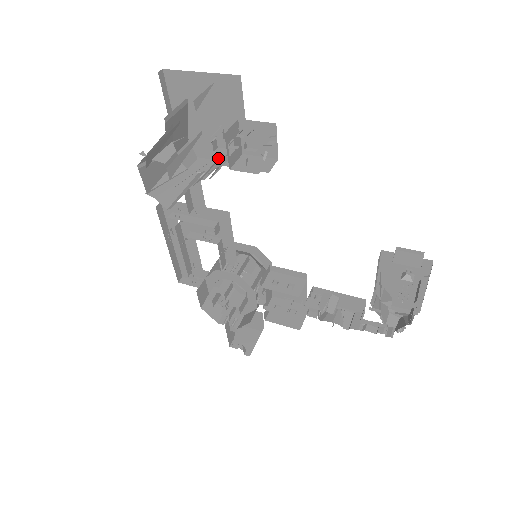
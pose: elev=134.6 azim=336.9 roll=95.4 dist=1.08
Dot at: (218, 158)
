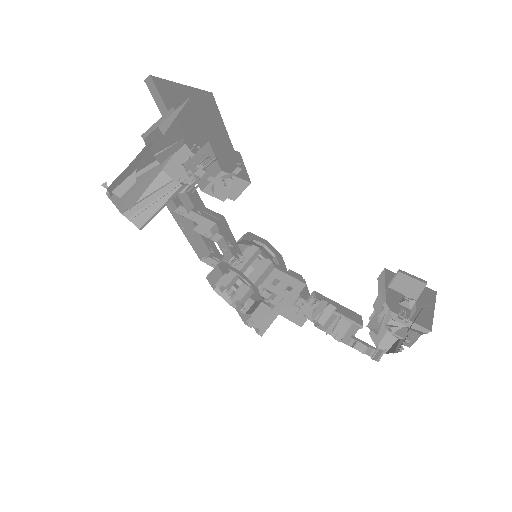
Dot at: occluded
